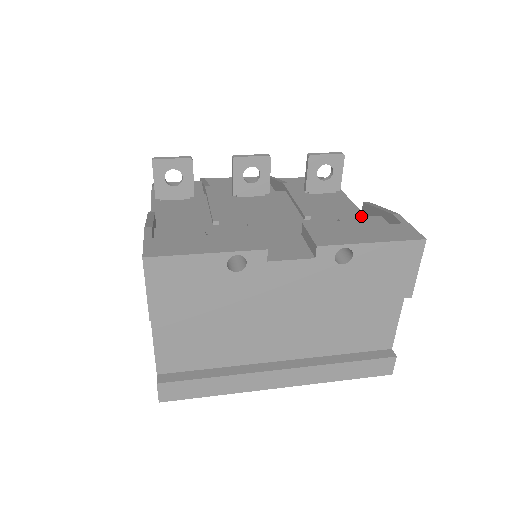
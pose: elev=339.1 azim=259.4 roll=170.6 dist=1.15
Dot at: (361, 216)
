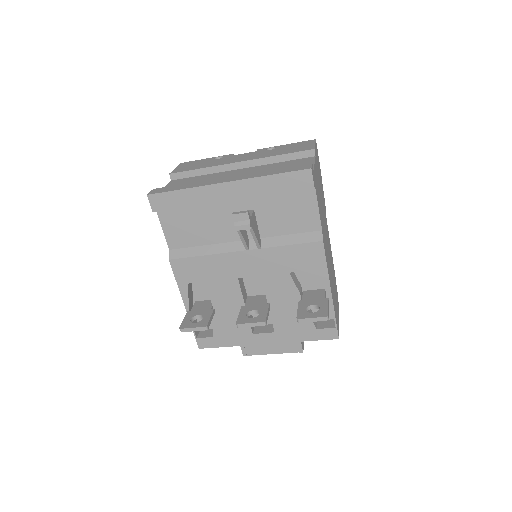
Dot at: occluded
